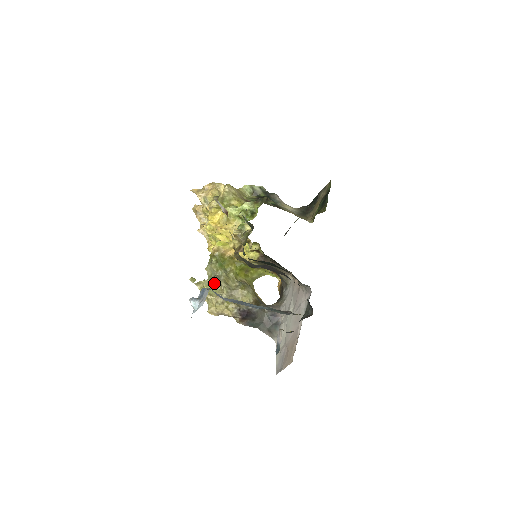
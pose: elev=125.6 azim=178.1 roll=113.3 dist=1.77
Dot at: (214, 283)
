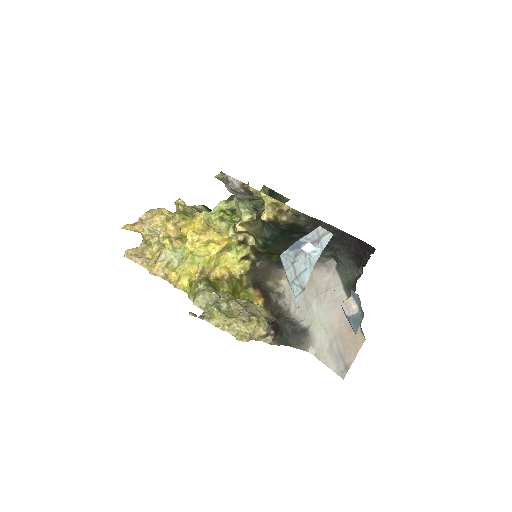
Dot at: (224, 305)
